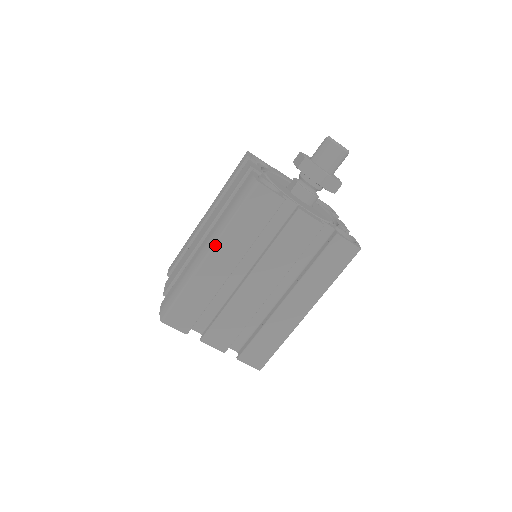
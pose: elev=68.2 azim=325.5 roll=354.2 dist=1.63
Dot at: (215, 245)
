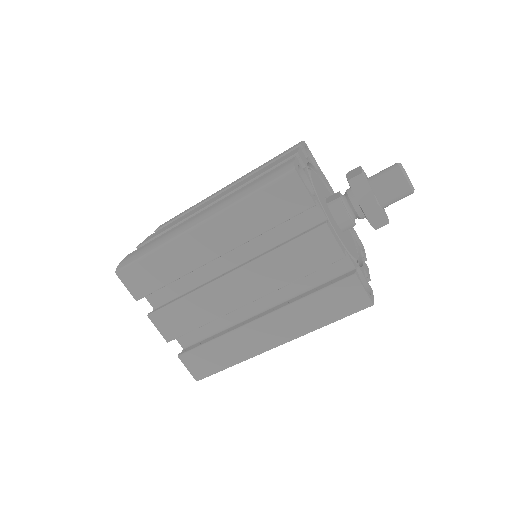
Dot at: (213, 217)
